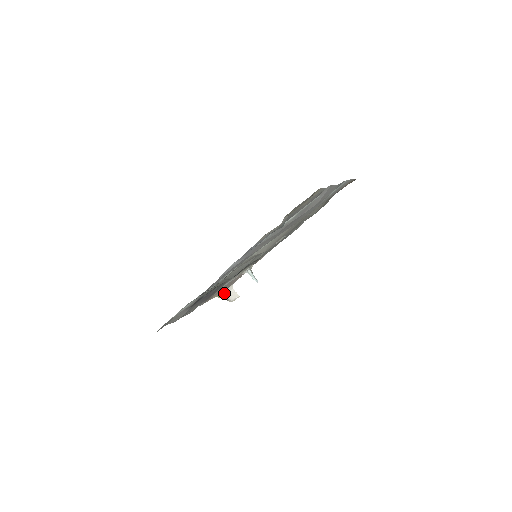
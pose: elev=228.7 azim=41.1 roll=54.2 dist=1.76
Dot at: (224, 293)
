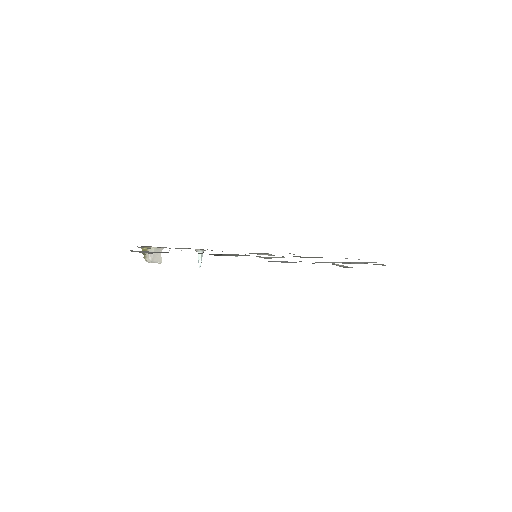
Dot at: (151, 249)
